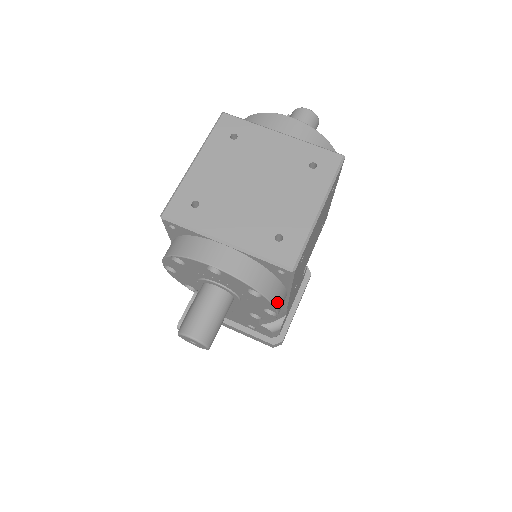
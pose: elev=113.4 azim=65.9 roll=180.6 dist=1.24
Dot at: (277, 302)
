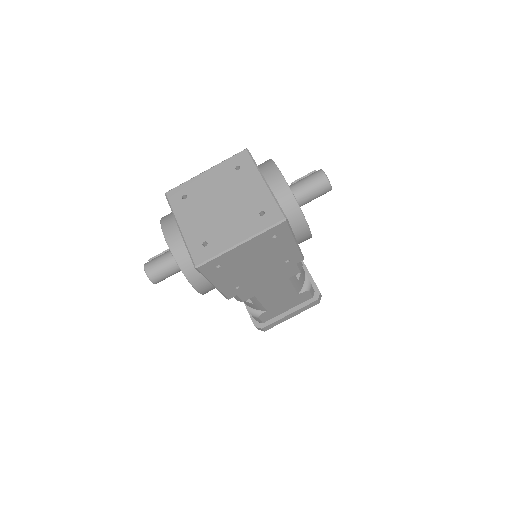
Dot at: (194, 282)
